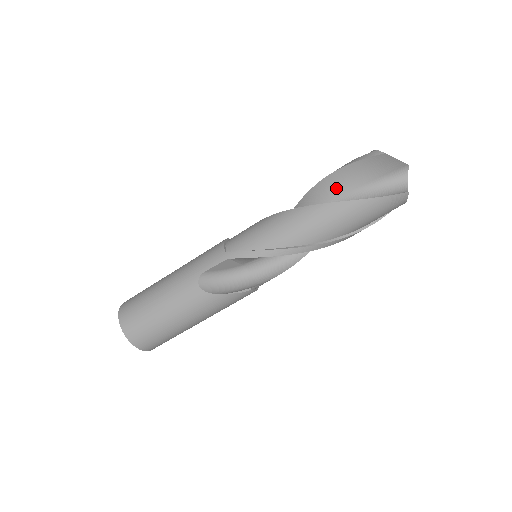
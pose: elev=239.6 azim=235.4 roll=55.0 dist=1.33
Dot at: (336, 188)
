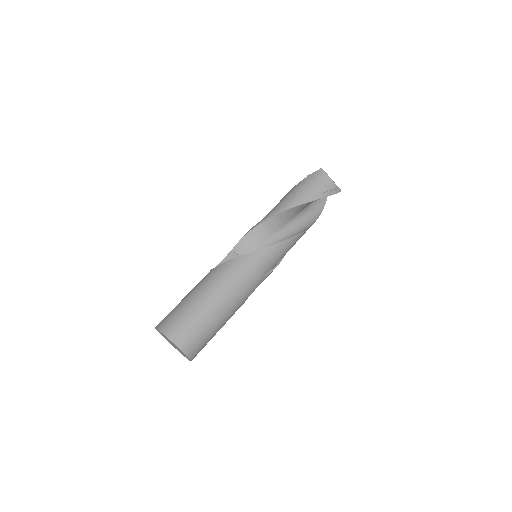
Dot at: occluded
